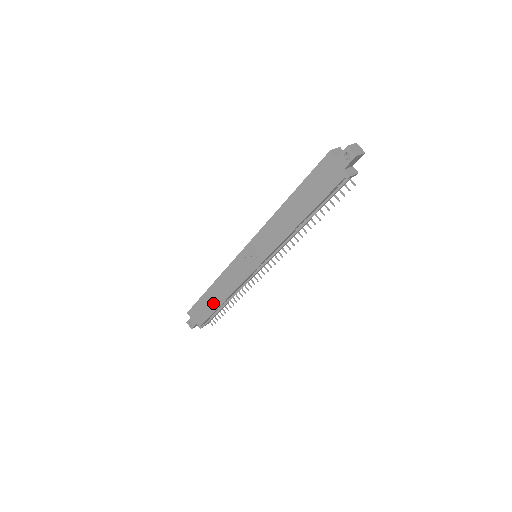
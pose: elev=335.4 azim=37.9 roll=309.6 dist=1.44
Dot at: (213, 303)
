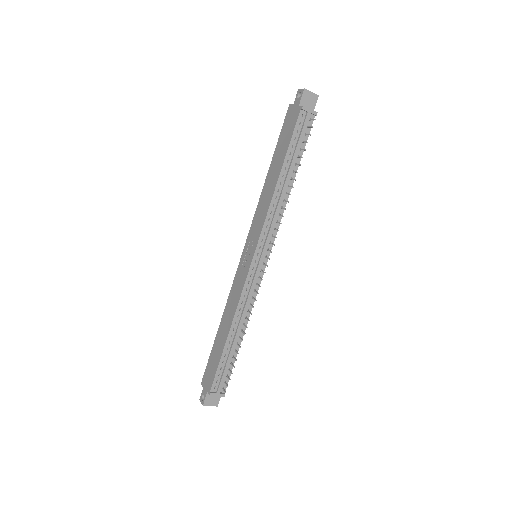
Dot at: (221, 343)
